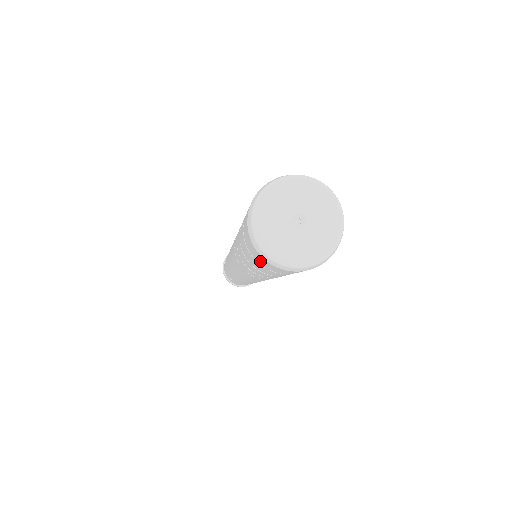
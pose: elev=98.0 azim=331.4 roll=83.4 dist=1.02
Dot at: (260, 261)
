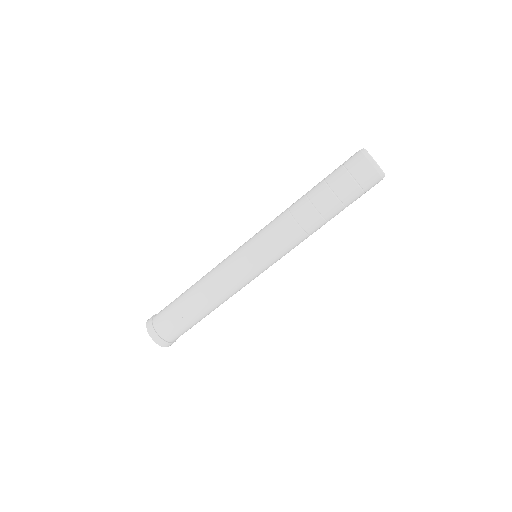
Dot at: (371, 185)
